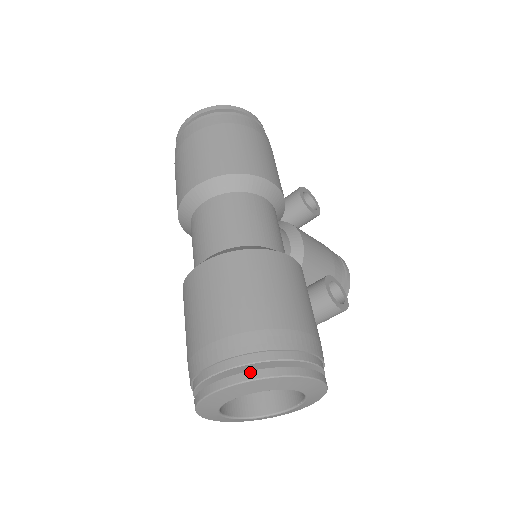
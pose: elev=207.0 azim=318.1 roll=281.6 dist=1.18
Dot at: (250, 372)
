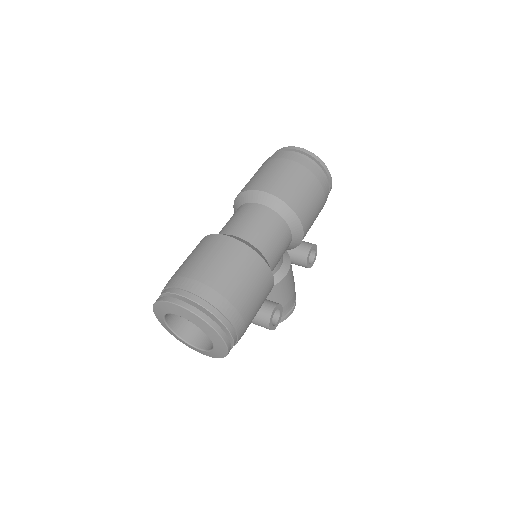
Dot at: (203, 313)
